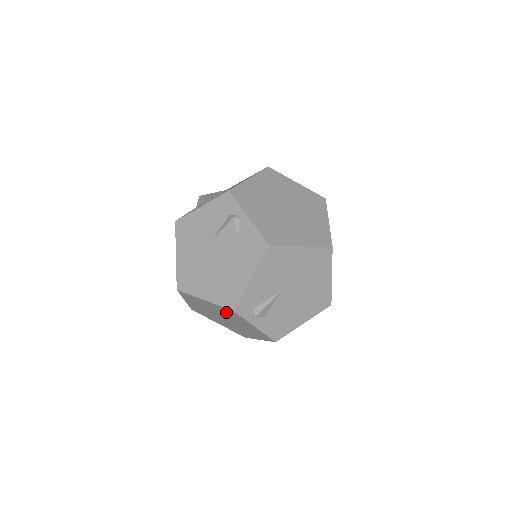
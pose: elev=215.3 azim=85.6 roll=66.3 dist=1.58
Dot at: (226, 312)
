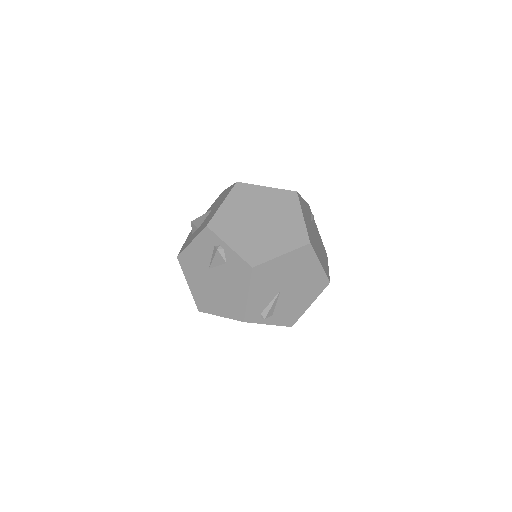
Dot at: occluded
